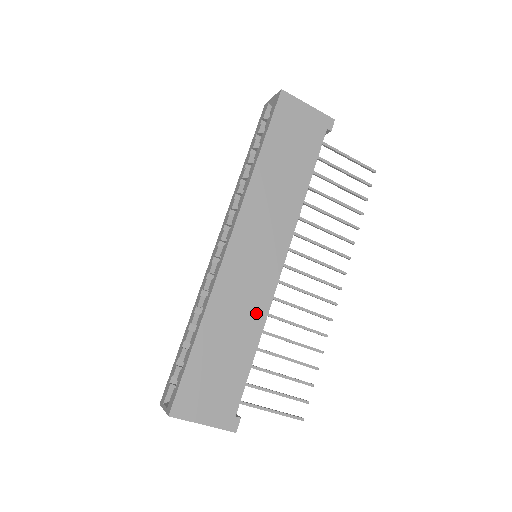
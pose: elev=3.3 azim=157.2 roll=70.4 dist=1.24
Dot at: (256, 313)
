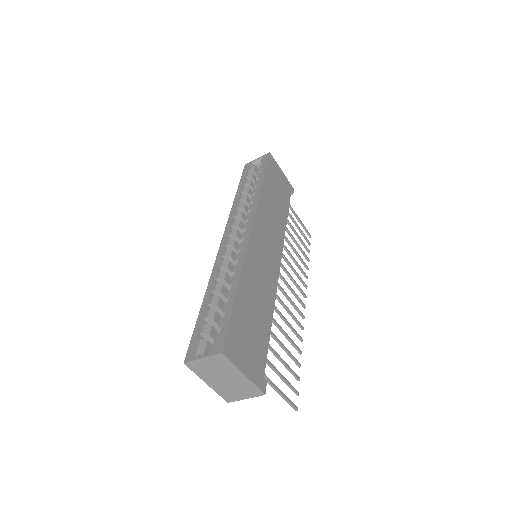
Dot at: (269, 292)
